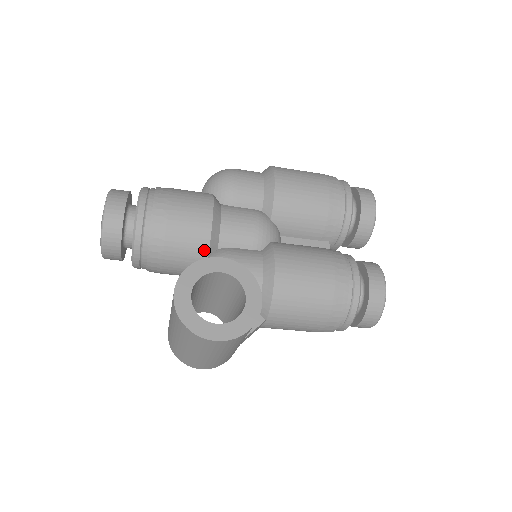
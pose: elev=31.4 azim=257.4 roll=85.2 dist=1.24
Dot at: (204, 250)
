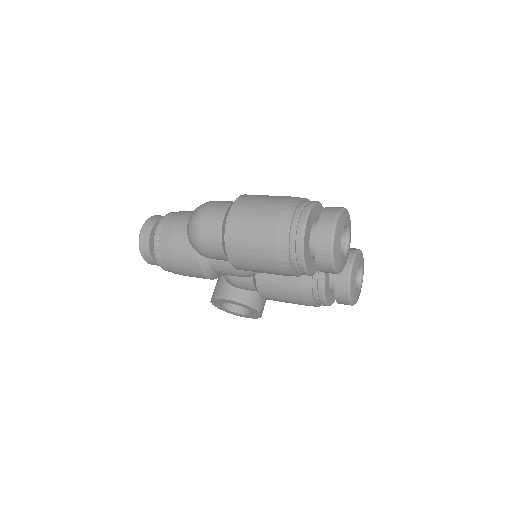
Dot at: occluded
